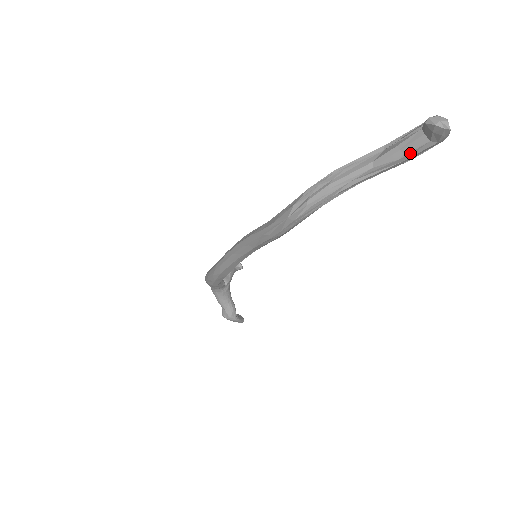
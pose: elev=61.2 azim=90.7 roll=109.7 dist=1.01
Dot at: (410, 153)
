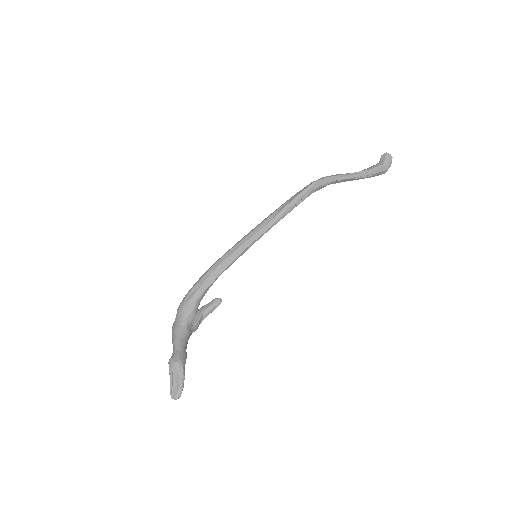
Dot at: (375, 168)
